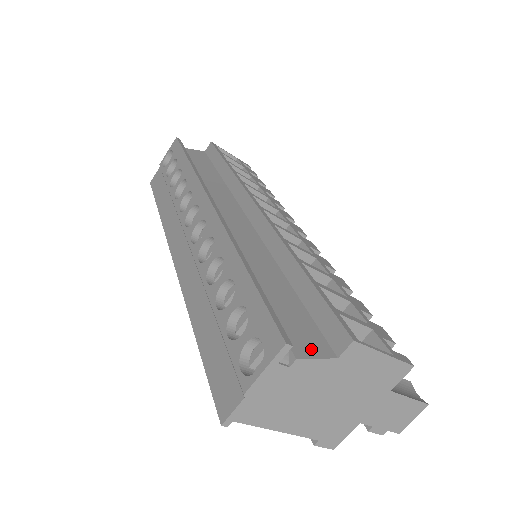
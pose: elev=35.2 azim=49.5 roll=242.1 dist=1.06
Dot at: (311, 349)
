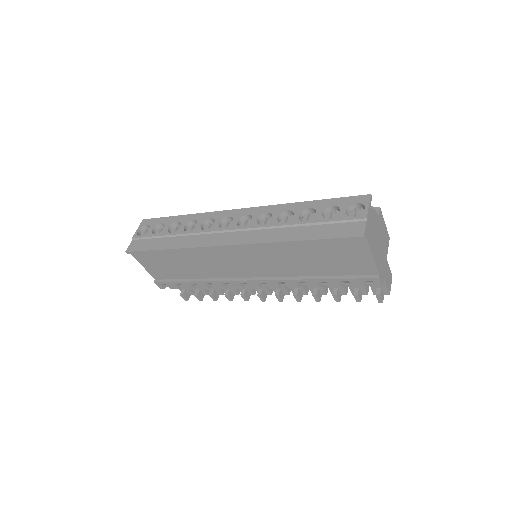
Dot at: occluded
